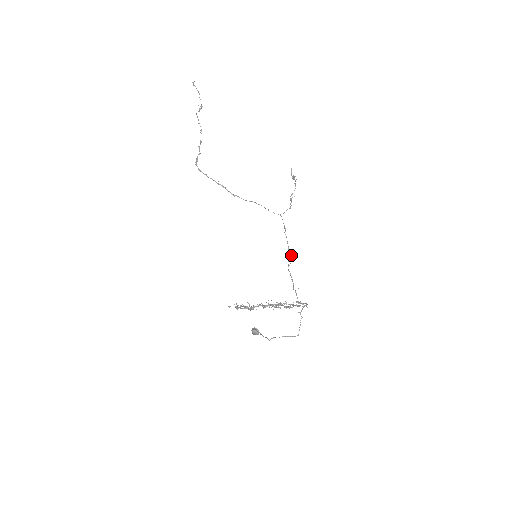
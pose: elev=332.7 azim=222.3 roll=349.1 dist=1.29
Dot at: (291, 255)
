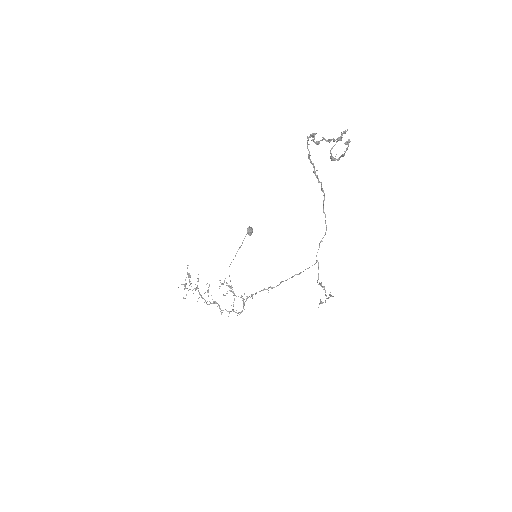
Dot at: occluded
